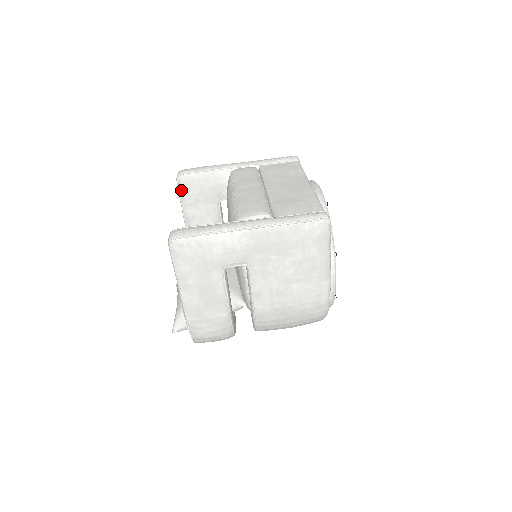
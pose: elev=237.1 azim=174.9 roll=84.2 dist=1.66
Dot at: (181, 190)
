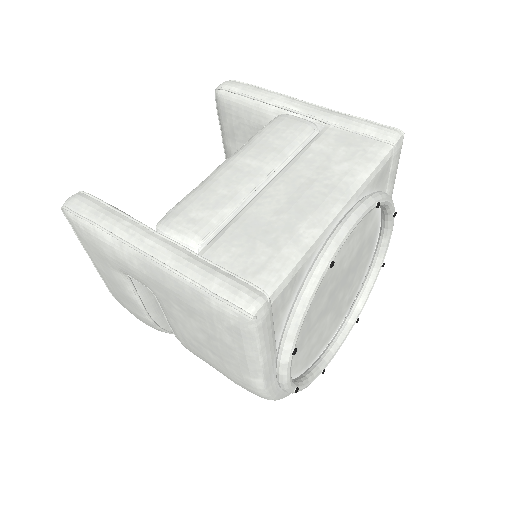
Dot at: (218, 110)
